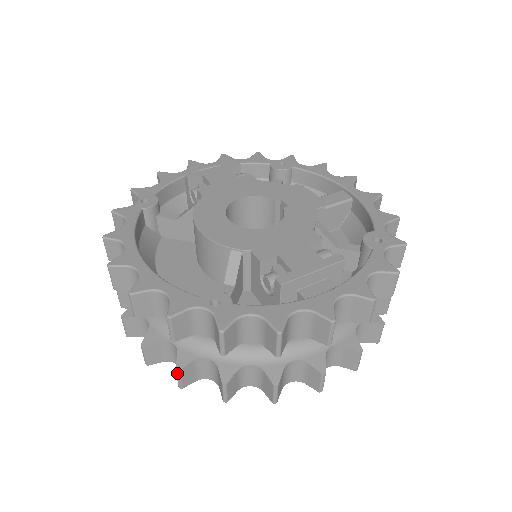
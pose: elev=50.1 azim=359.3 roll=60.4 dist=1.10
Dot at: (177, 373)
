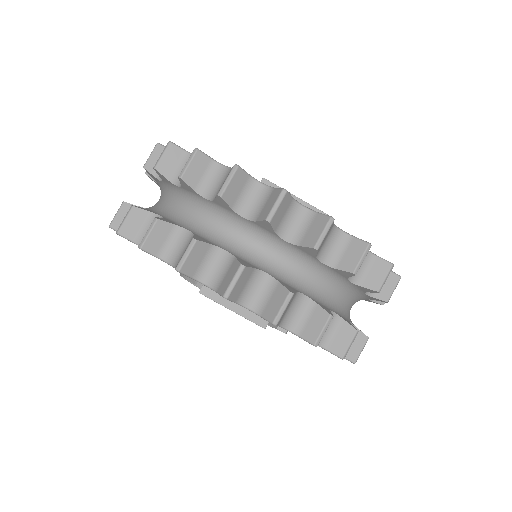
Dot at: (129, 210)
